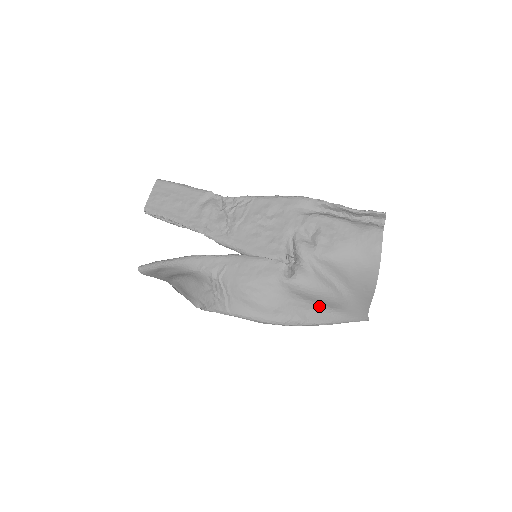
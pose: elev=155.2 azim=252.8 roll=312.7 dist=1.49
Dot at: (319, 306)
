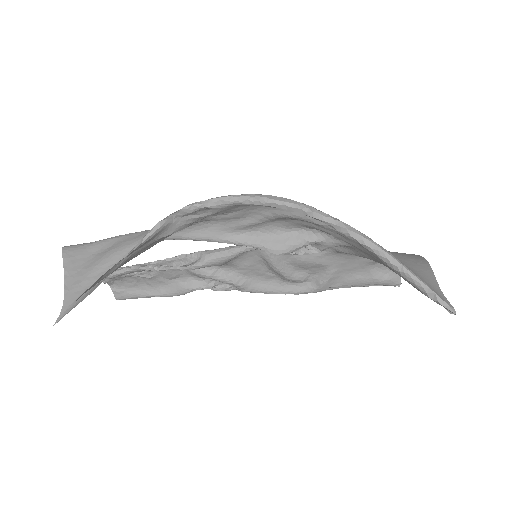
Dot at: occluded
